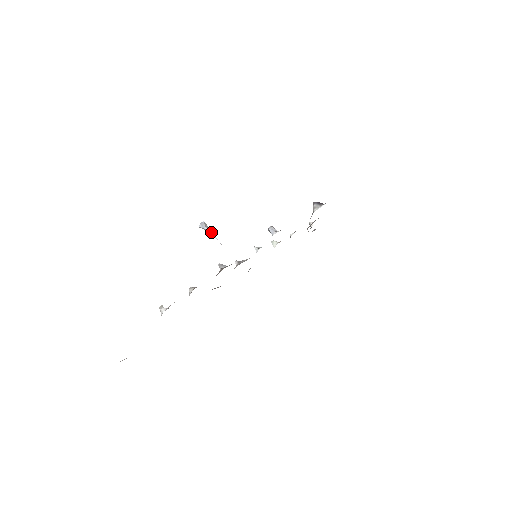
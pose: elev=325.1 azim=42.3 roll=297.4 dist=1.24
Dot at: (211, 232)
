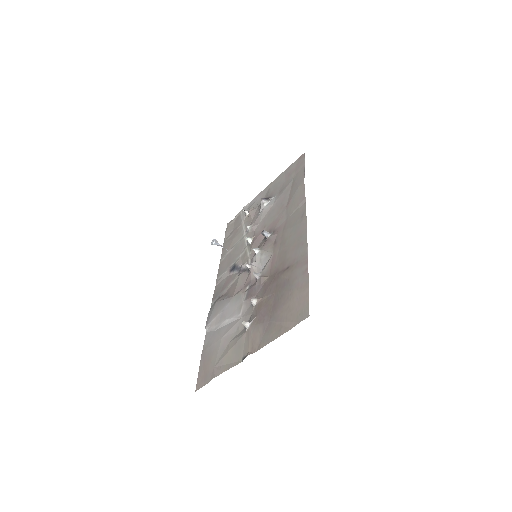
Dot at: (222, 246)
